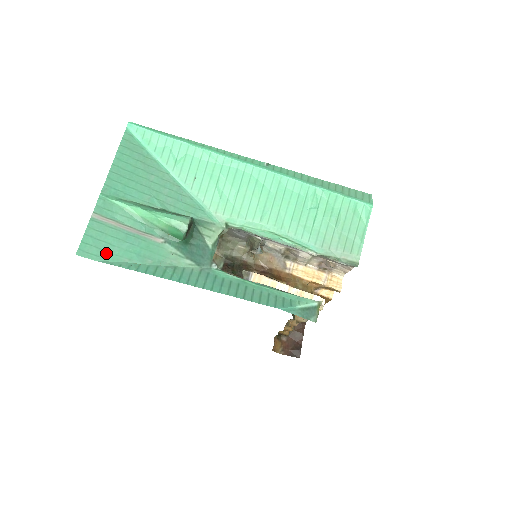
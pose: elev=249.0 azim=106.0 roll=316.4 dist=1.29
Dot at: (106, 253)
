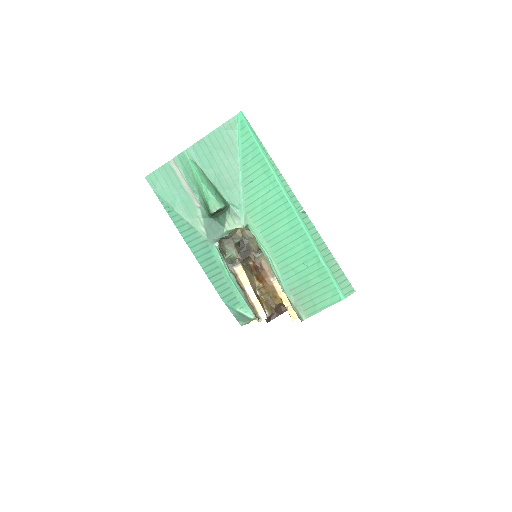
Dot at: (161, 189)
